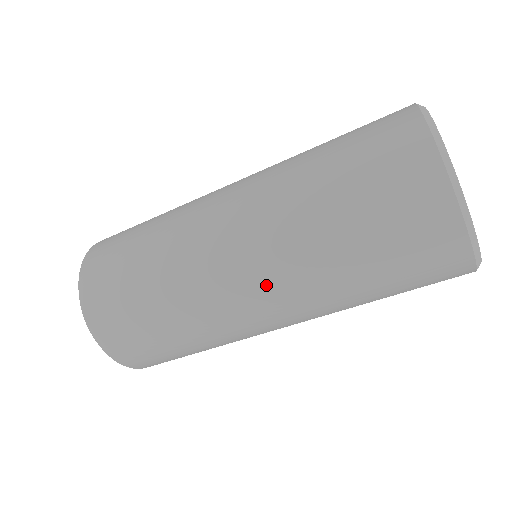
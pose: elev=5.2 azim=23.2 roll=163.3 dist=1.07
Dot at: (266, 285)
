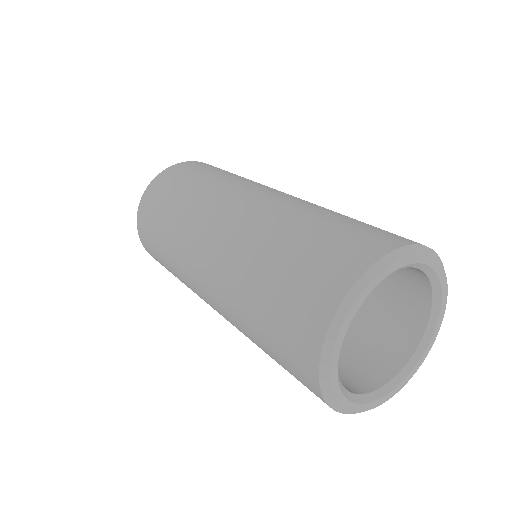
Dot at: occluded
